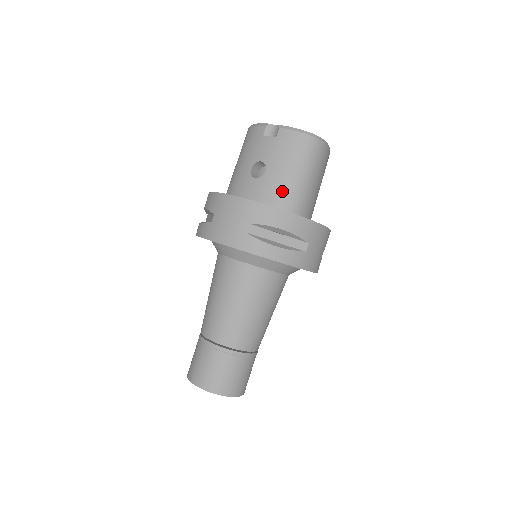
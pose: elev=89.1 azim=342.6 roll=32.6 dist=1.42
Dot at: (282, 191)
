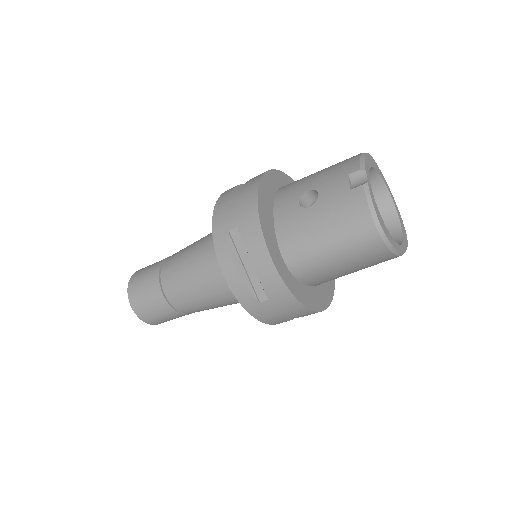
Dot at: (299, 238)
